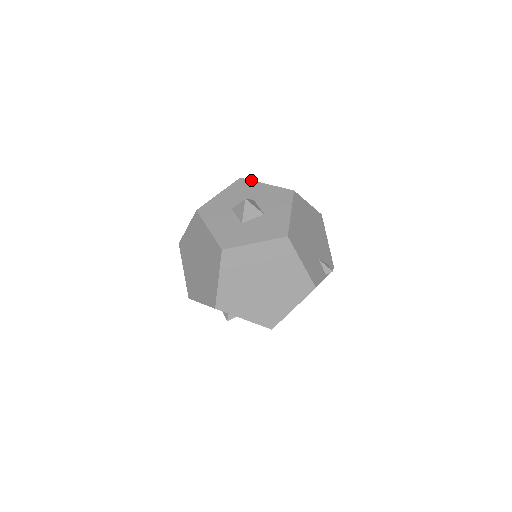
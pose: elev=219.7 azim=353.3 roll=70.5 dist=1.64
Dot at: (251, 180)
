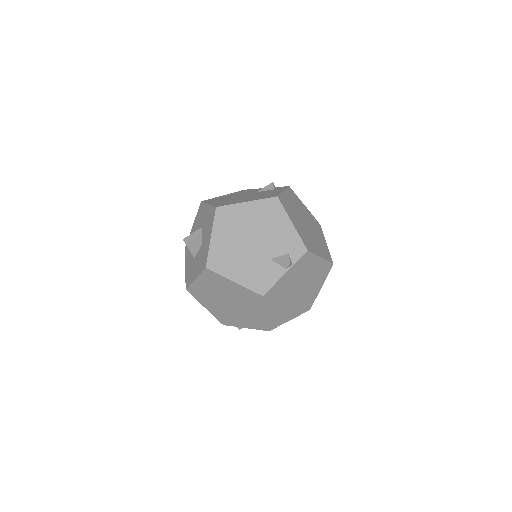
Dot at: (204, 203)
